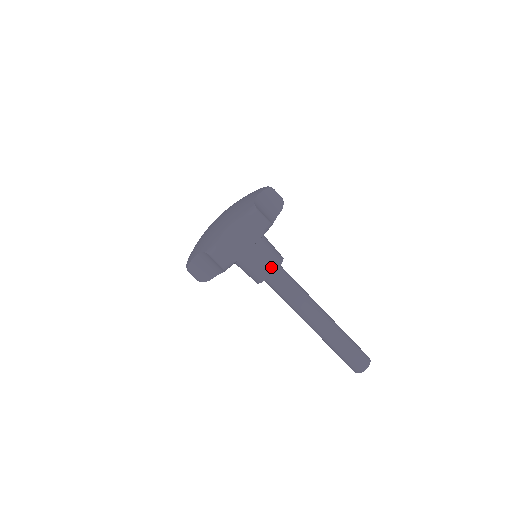
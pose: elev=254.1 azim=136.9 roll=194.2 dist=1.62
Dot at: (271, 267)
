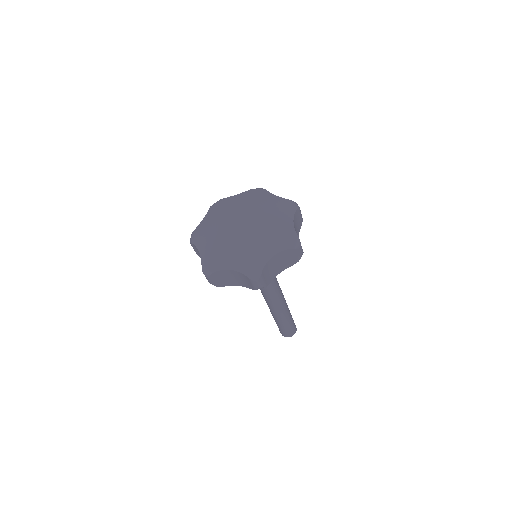
Dot at: occluded
